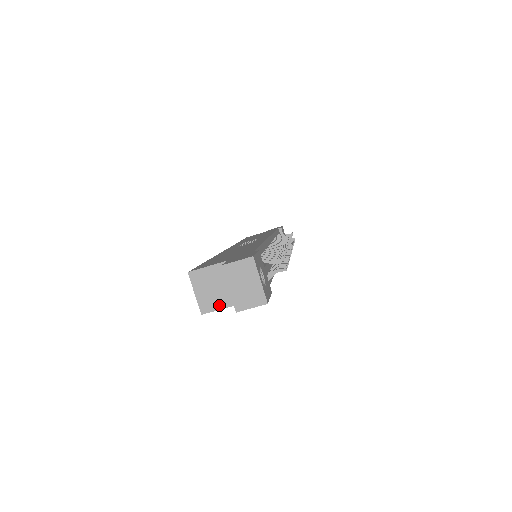
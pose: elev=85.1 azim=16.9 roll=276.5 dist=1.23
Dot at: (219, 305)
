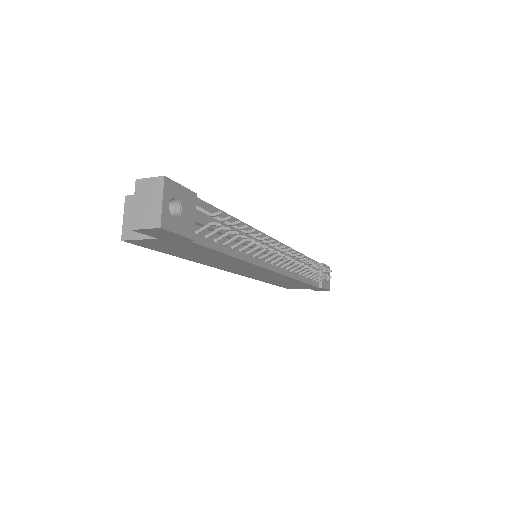
Dot at: (138, 235)
